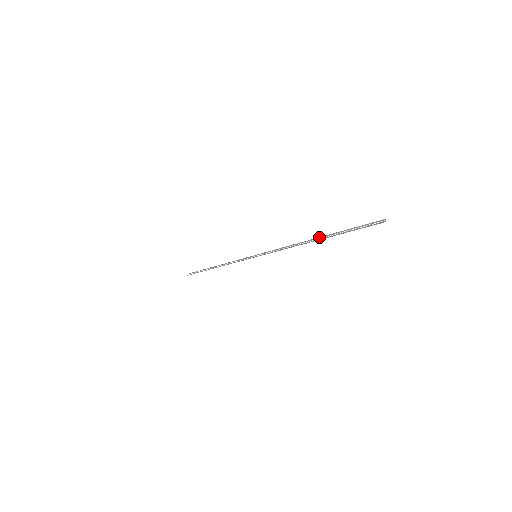
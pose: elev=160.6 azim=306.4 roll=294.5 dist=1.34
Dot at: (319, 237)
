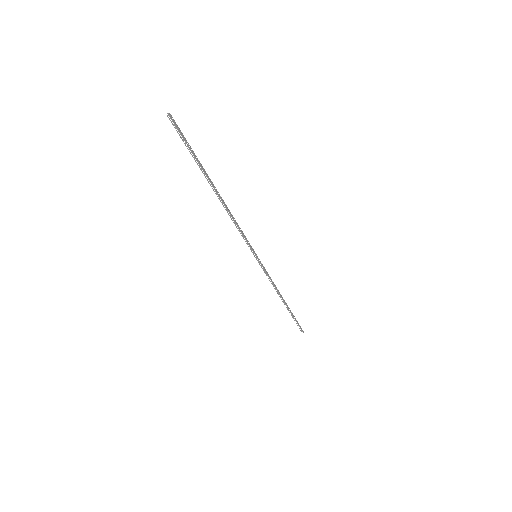
Dot at: (211, 184)
